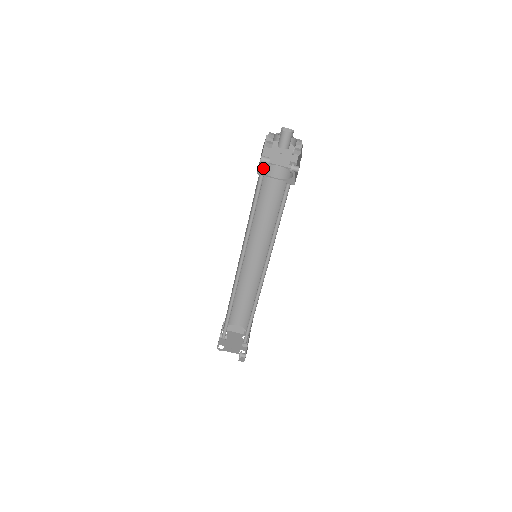
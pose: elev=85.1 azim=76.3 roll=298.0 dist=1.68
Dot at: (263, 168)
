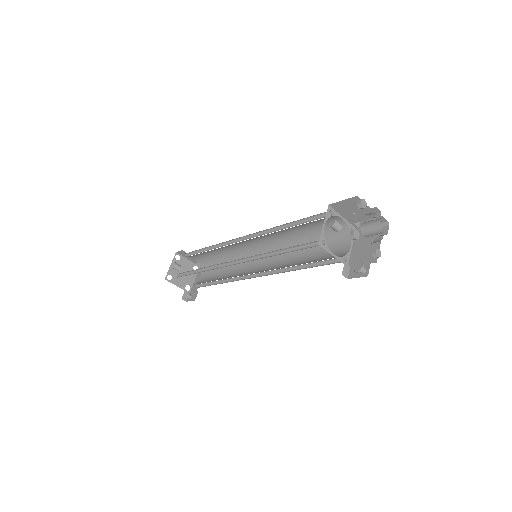
Dot at: (326, 218)
